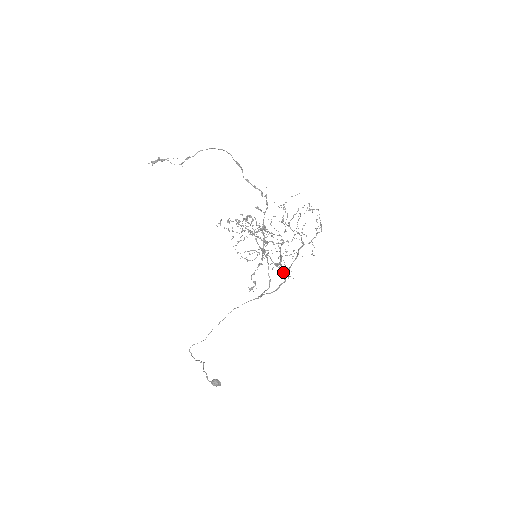
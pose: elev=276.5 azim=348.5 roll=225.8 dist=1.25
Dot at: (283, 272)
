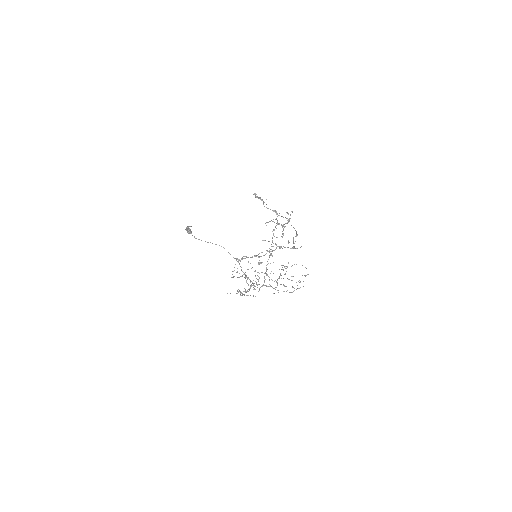
Dot at: occluded
